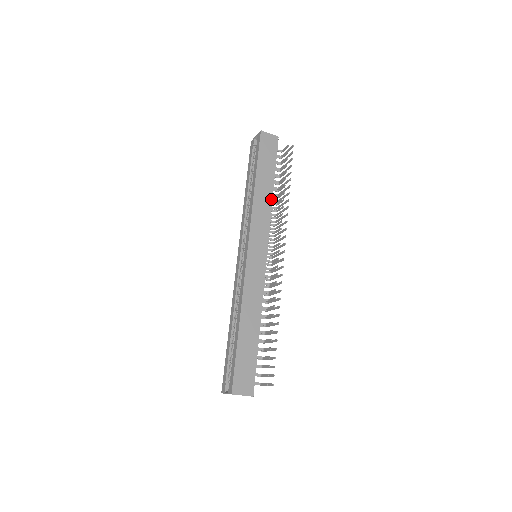
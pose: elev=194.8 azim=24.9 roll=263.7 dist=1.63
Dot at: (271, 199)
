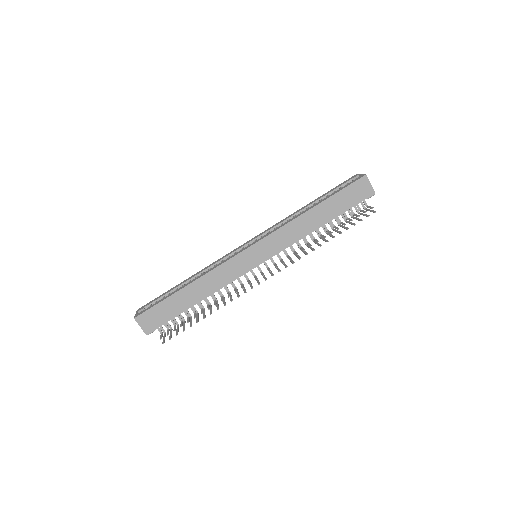
Dot at: (311, 231)
